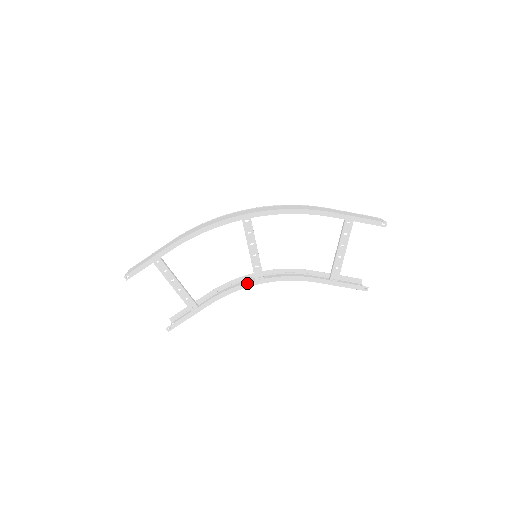
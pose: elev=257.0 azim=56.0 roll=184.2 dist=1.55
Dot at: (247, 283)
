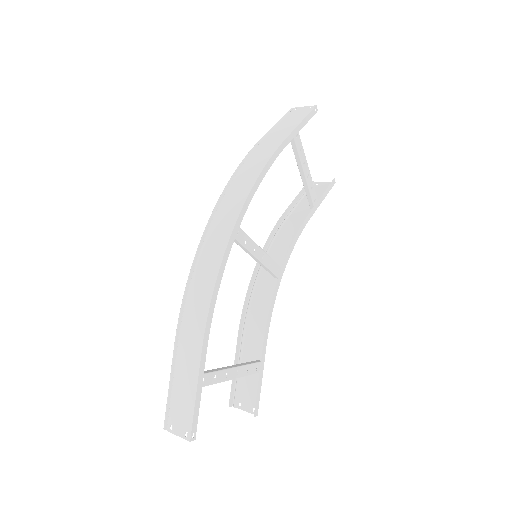
Dot at: (275, 288)
